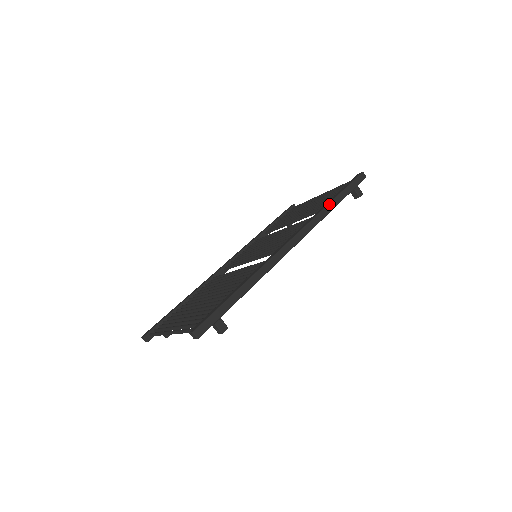
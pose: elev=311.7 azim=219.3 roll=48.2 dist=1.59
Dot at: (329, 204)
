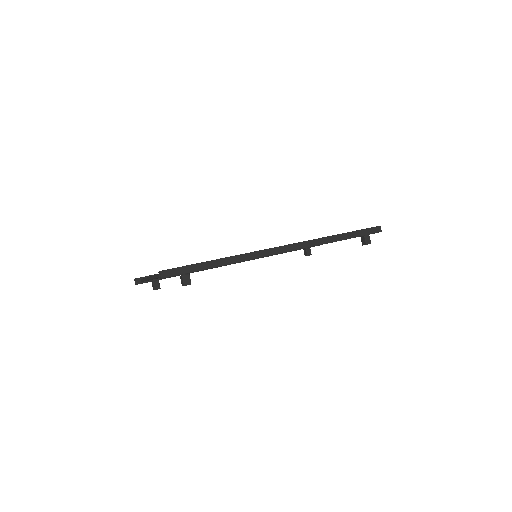
Dot at: (333, 236)
